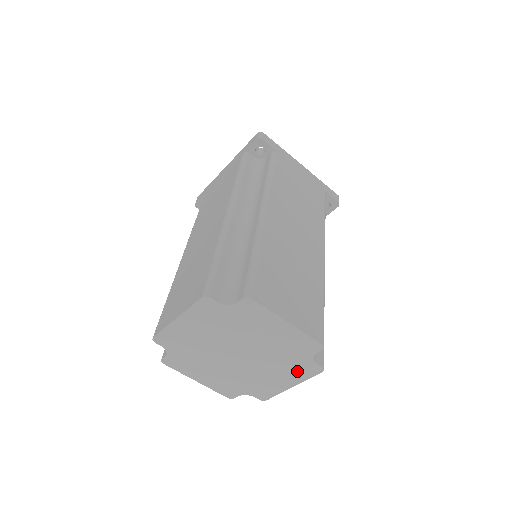
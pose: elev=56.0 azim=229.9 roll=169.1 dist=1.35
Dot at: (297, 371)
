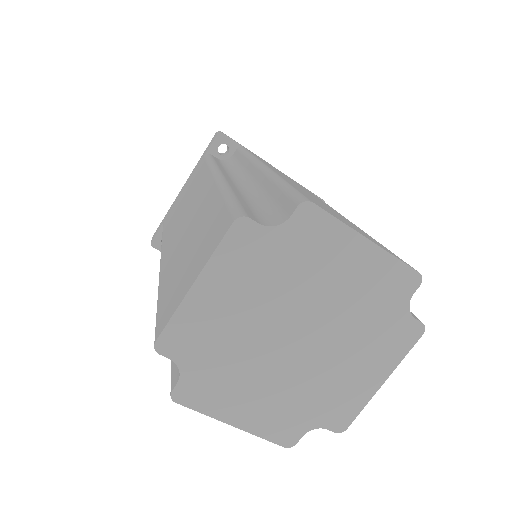
Dot at: (387, 345)
